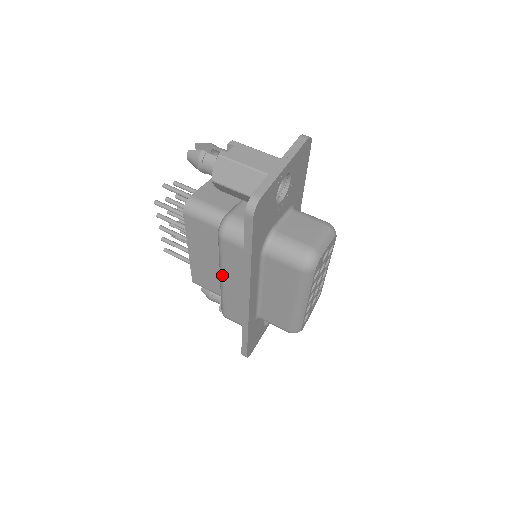
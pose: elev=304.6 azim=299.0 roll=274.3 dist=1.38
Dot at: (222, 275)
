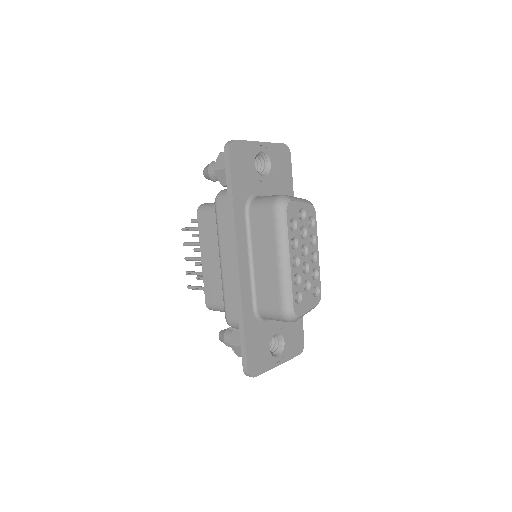
Dot at: (220, 252)
